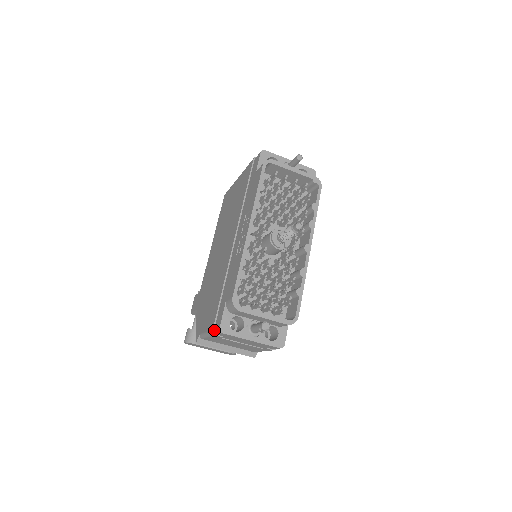
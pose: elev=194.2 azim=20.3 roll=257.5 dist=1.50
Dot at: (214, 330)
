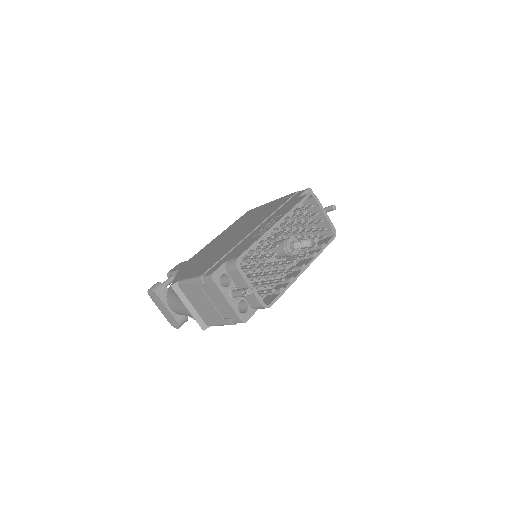
Dot at: (203, 275)
